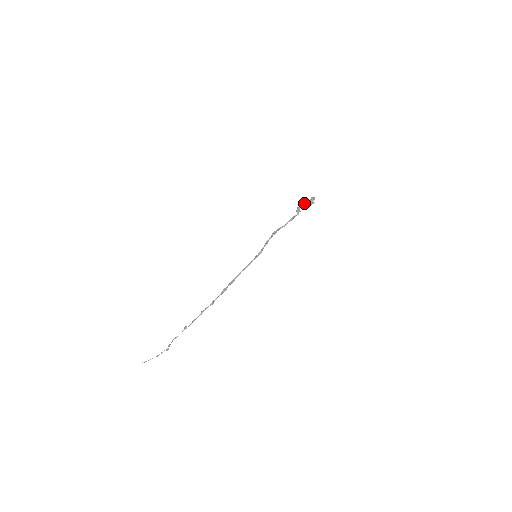
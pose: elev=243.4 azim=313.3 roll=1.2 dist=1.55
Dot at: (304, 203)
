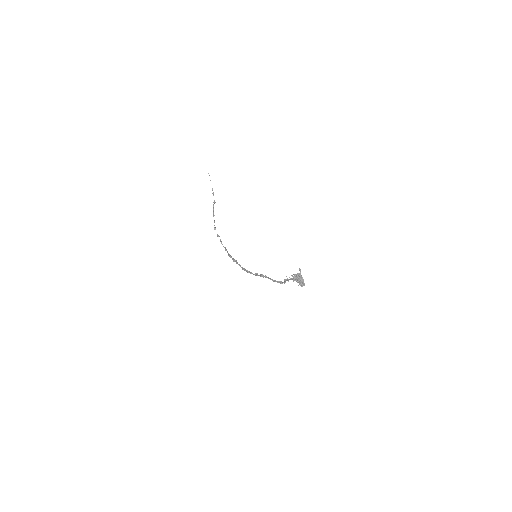
Dot at: (293, 280)
